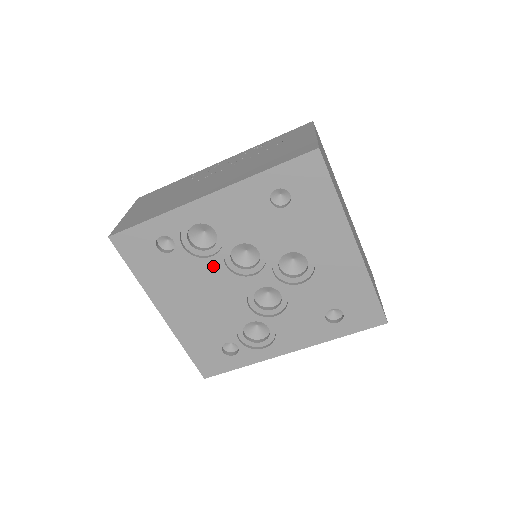
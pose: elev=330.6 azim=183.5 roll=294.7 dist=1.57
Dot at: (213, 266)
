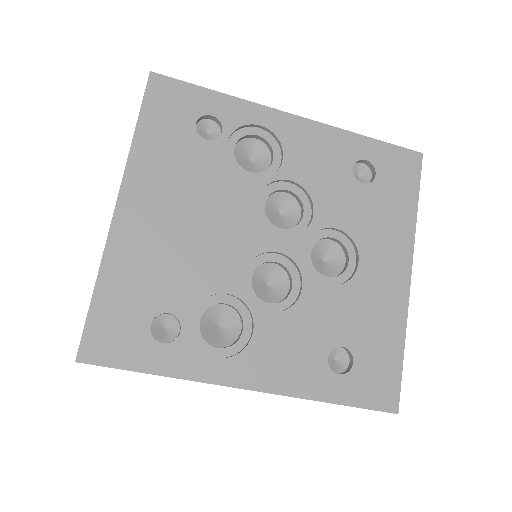
Dot at: (242, 191)
